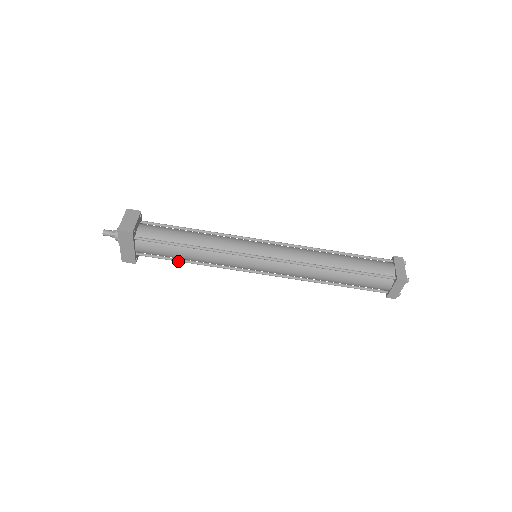
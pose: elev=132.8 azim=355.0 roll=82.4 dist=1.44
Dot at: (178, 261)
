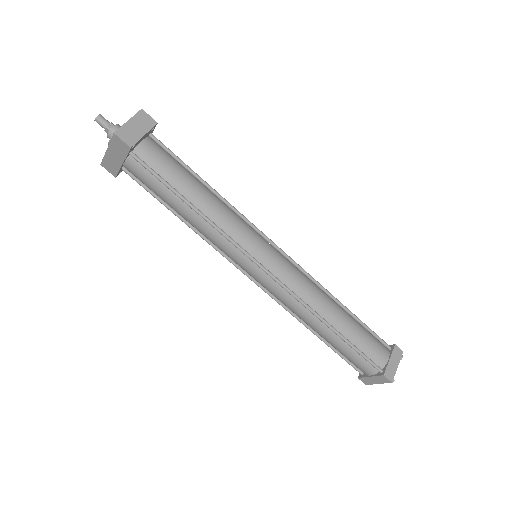
Dot at: (166, 207)
